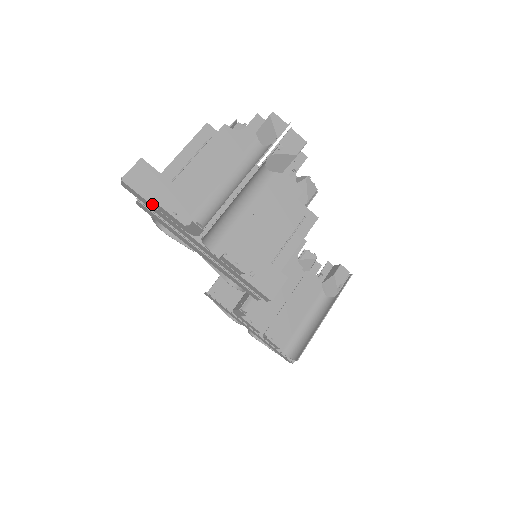
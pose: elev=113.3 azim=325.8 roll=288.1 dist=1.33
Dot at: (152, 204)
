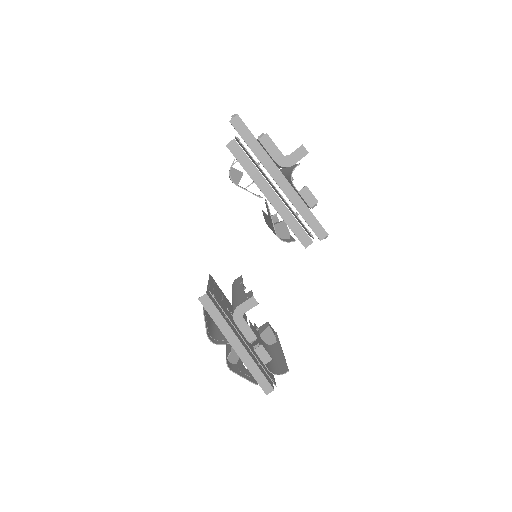
Dot at: occluded
